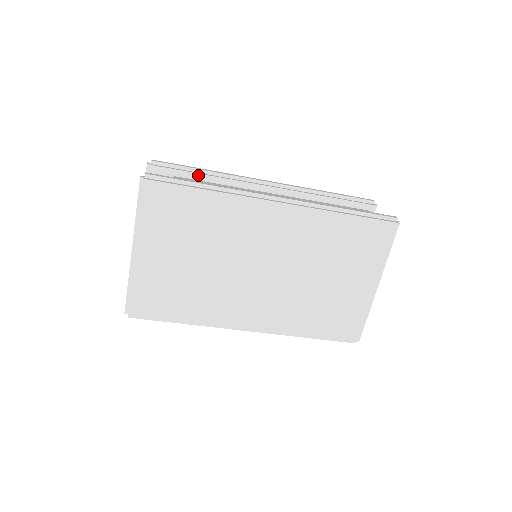
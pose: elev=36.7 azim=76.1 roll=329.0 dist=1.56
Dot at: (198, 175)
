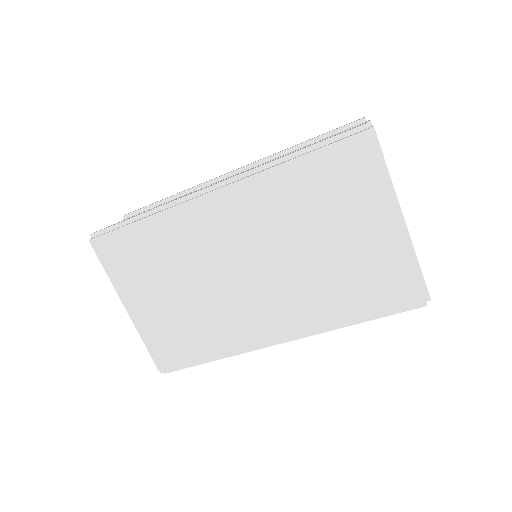
Dot at: occluded
